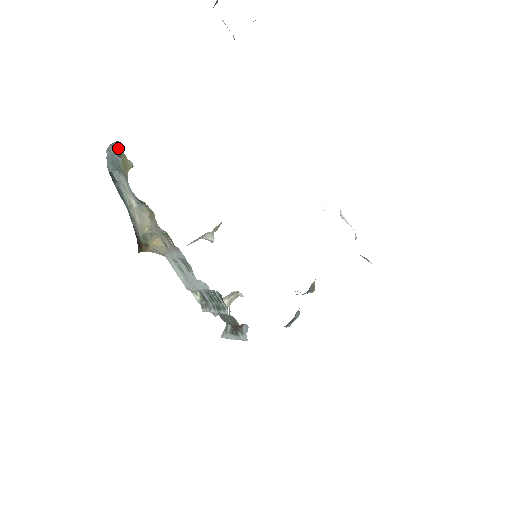
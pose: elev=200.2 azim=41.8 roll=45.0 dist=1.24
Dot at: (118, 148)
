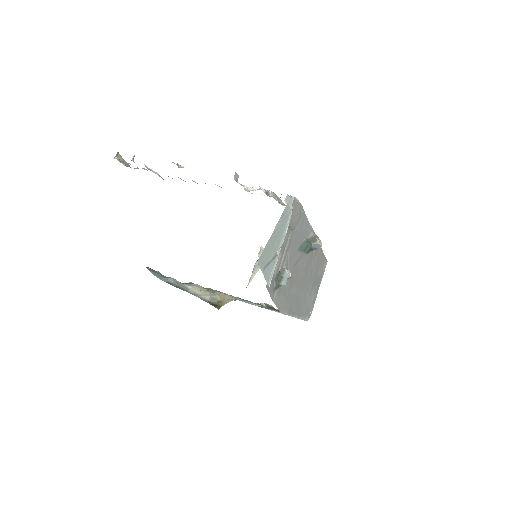
Dot at: (152, 269)
